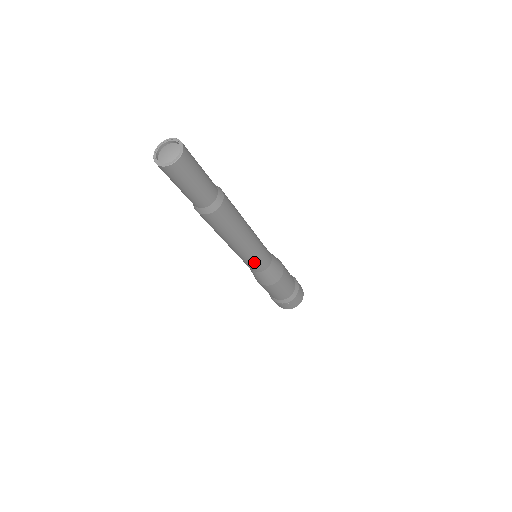
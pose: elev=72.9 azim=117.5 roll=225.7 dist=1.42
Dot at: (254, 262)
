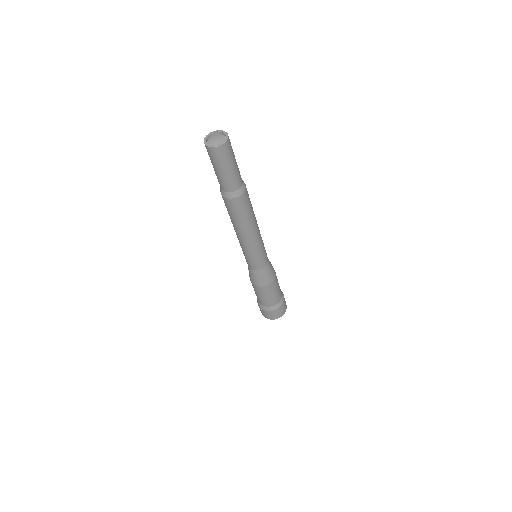
Dot at: (264, 251)
